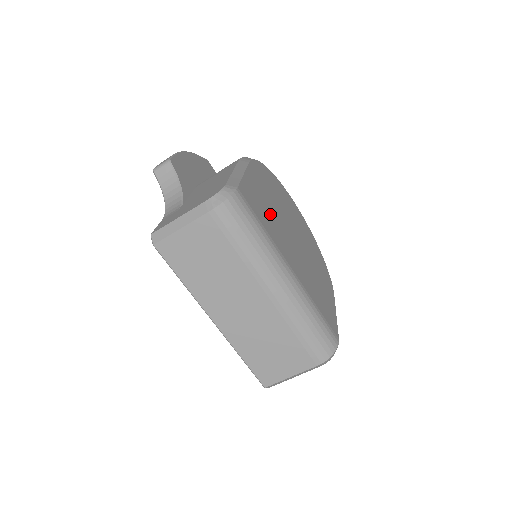
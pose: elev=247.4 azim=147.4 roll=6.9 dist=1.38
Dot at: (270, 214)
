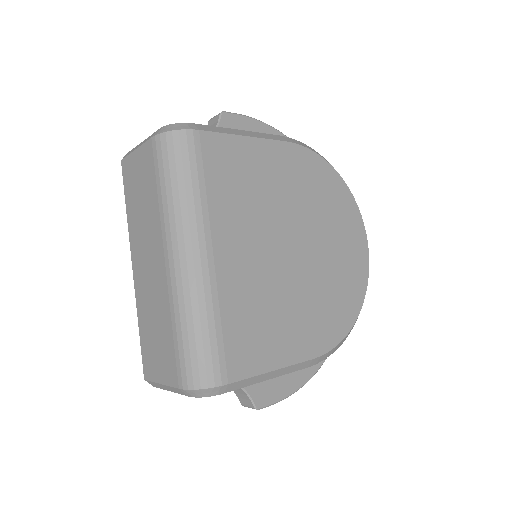
Dot at: (253, 195)
